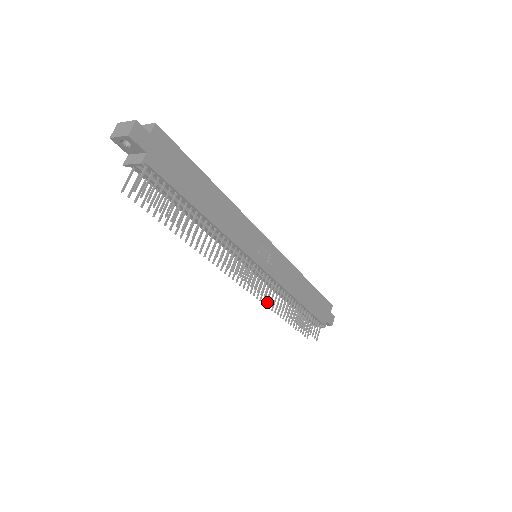
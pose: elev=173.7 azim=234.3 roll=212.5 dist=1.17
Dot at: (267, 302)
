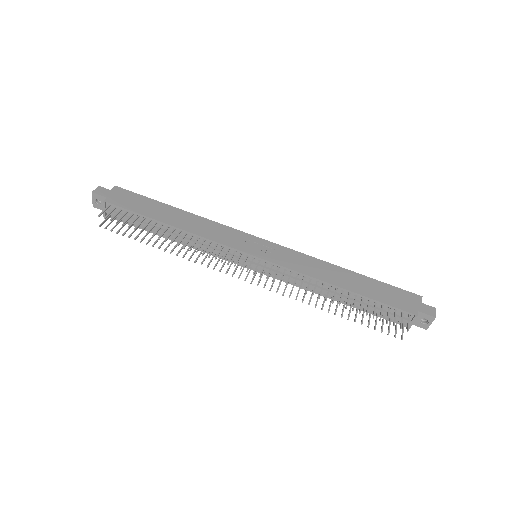
Dot at: (296, 297)
